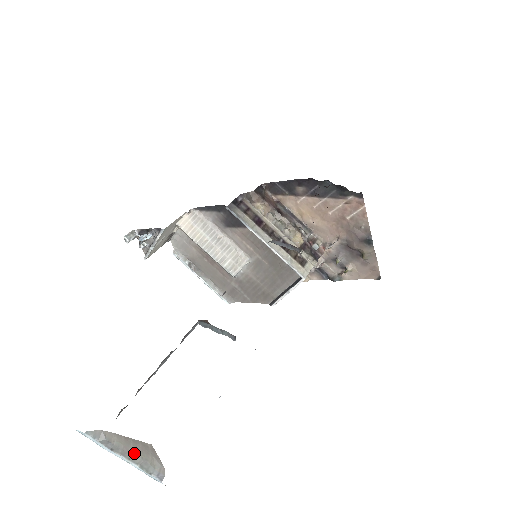
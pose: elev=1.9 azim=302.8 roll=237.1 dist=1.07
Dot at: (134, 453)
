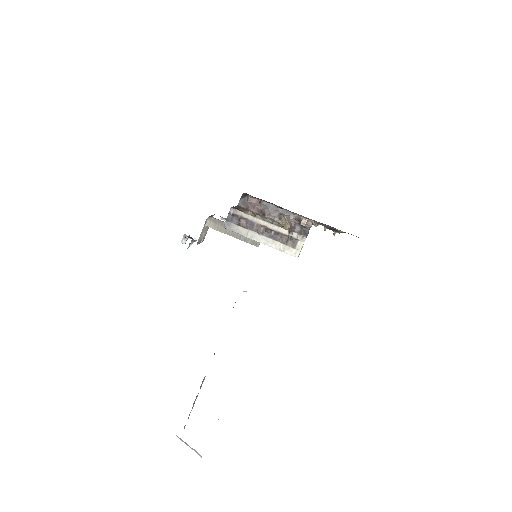
Dot at: (191, 448)
